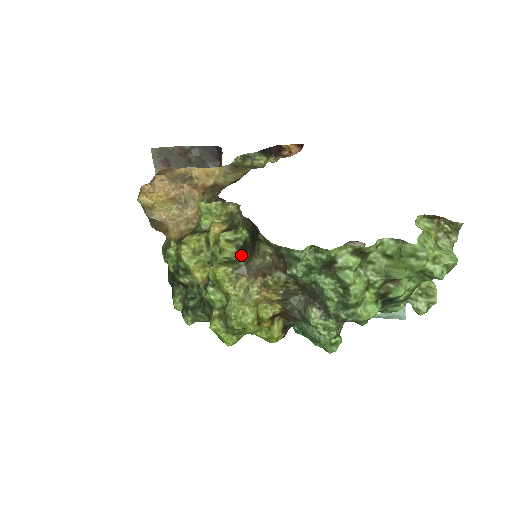
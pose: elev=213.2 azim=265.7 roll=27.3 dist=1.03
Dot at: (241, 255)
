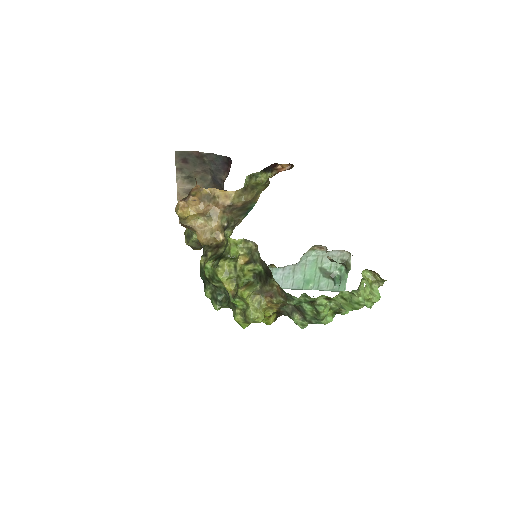
Dot at: (256, 279)
